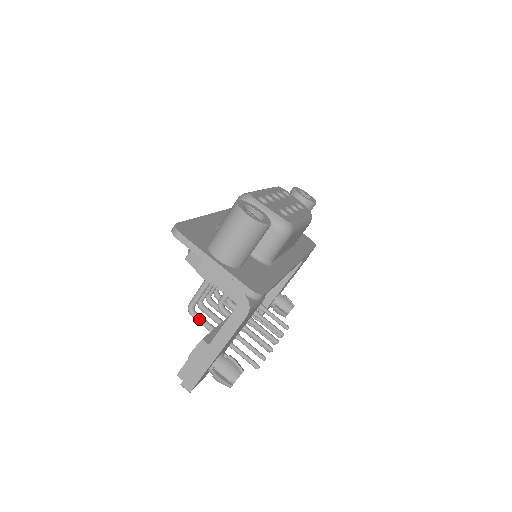
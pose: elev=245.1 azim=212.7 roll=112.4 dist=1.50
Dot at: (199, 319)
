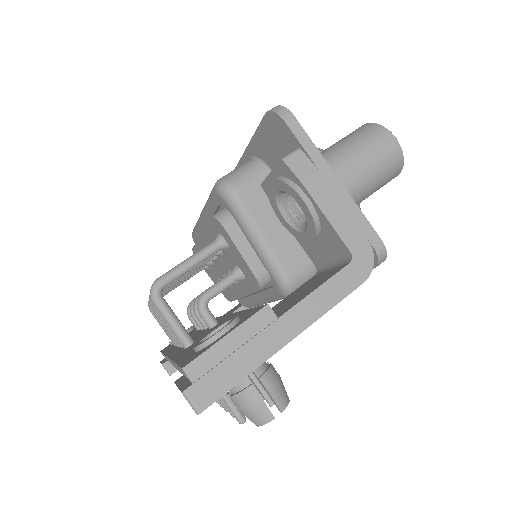
Dot at: (168, 309)
